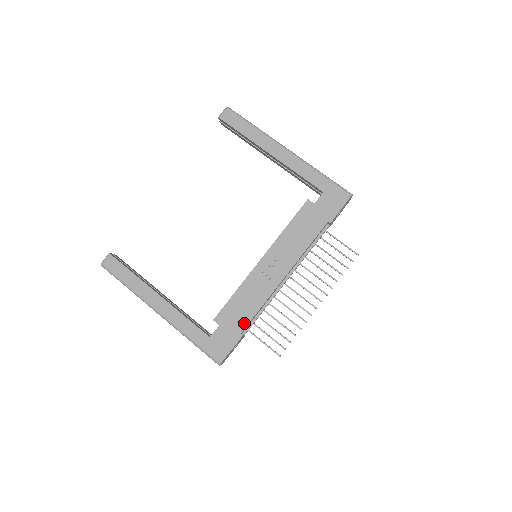
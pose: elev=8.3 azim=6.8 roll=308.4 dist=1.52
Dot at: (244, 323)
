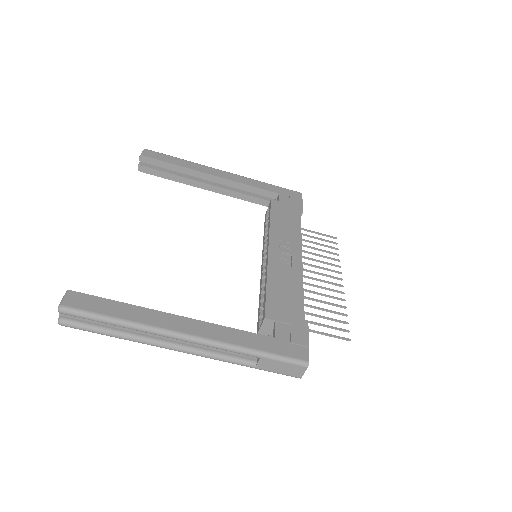
Dot at: (299, 309)
